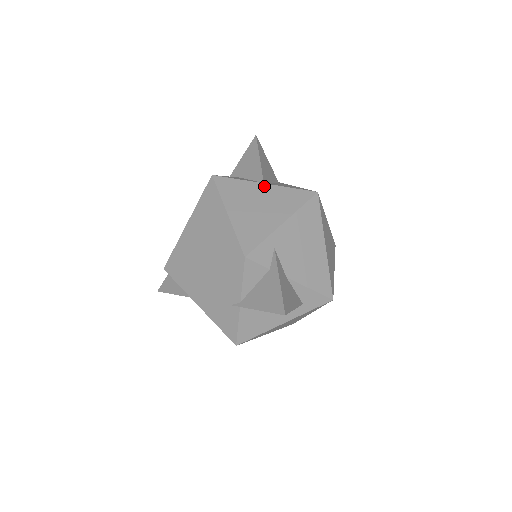
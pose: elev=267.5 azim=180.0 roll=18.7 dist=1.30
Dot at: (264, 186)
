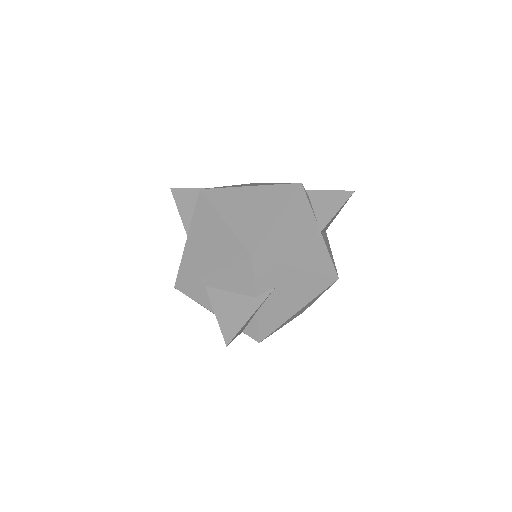
Dot at: (232, 185)
